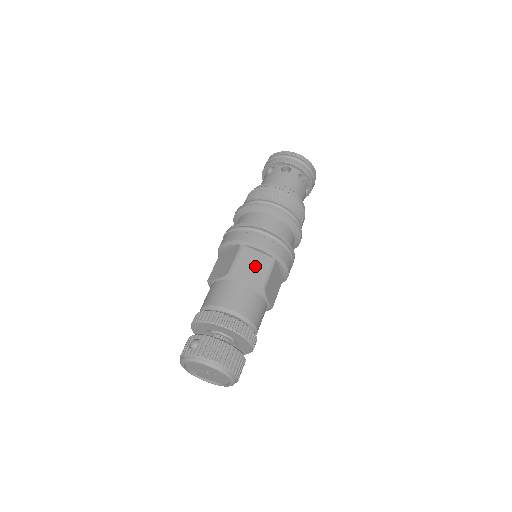
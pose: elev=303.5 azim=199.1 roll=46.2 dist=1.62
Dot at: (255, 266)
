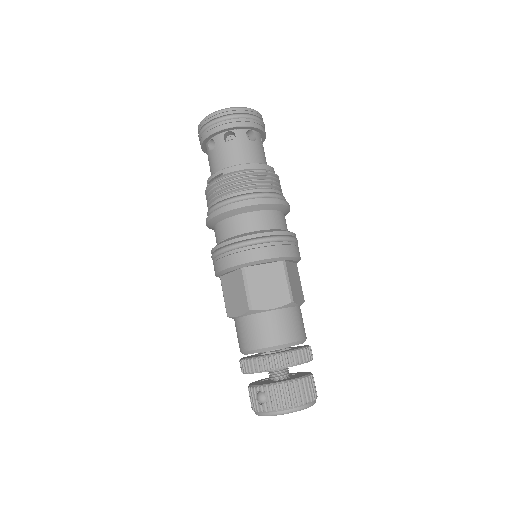
Dot at: (270, 283)
